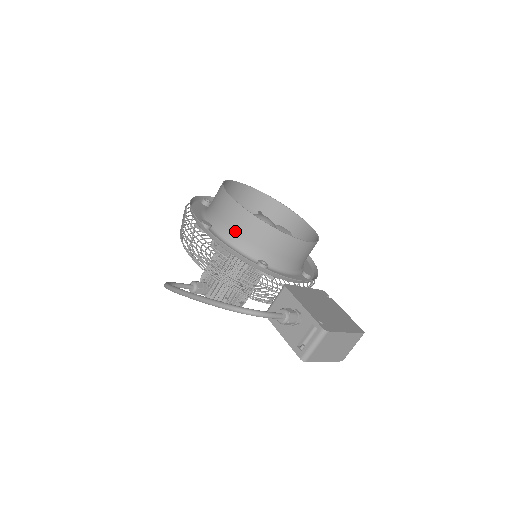
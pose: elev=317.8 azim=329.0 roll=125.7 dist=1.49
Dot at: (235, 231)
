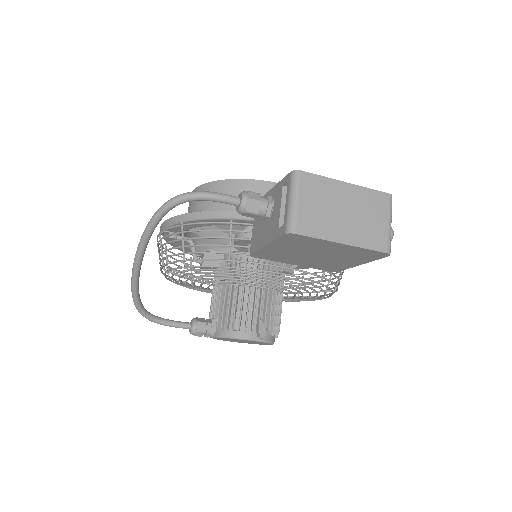
Dot at: occluded
